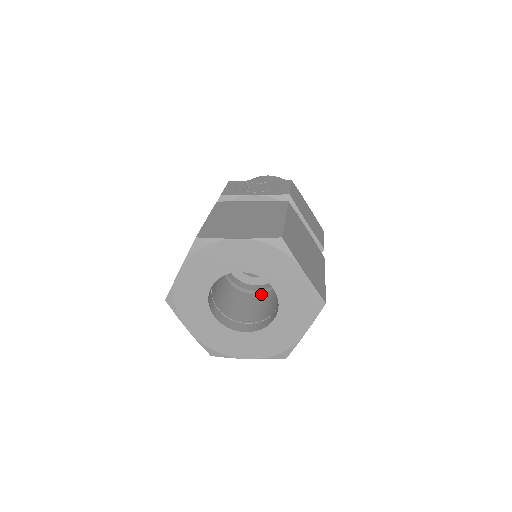
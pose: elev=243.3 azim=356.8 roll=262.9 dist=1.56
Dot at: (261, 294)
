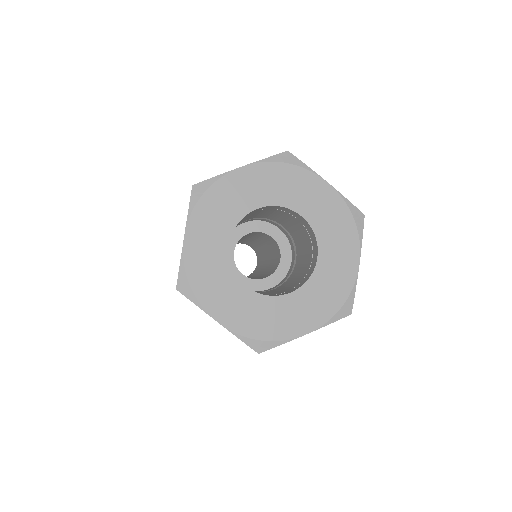
Dot at: occluded
